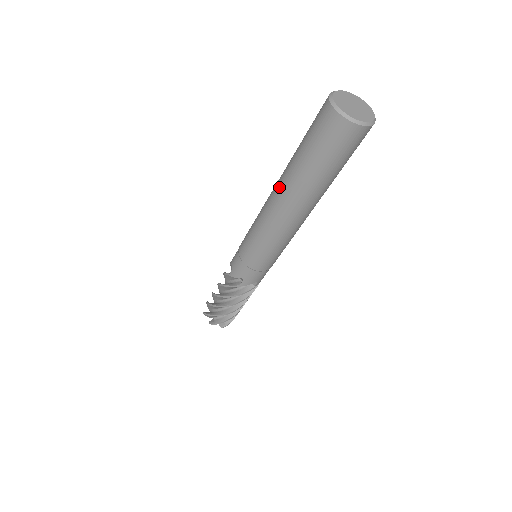
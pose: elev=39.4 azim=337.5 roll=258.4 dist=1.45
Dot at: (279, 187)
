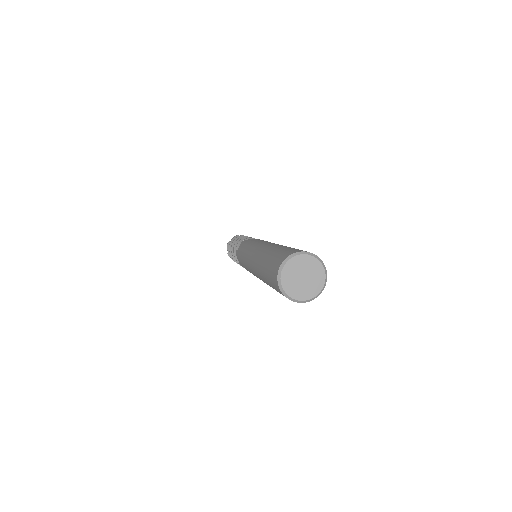
Dot at: (257, 275)
